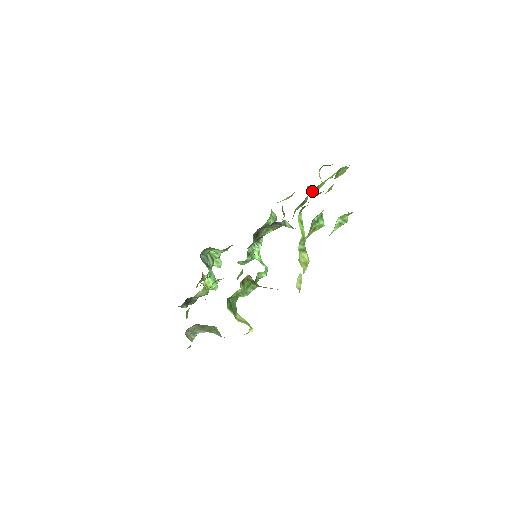
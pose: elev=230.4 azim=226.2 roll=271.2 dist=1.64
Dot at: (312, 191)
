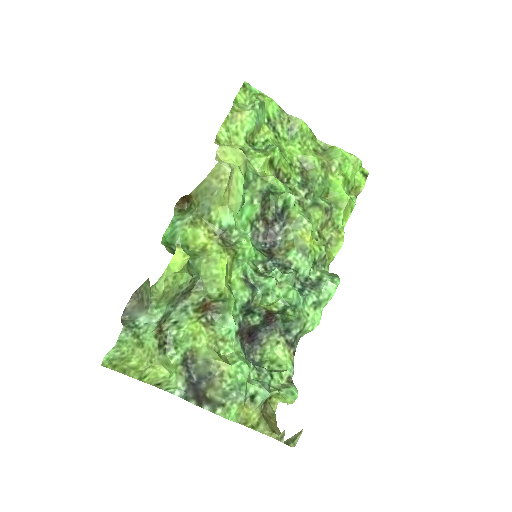
Dot at: (341, 206)
